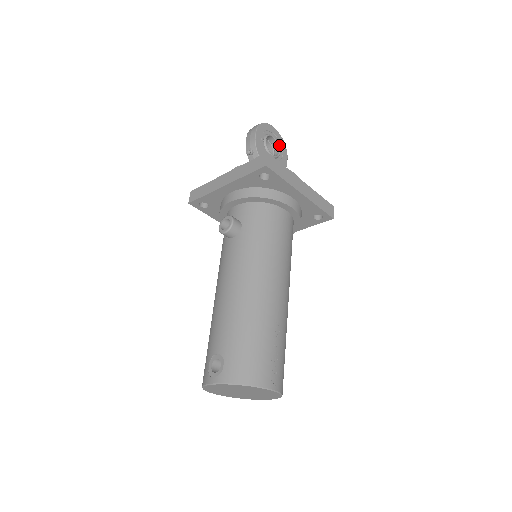
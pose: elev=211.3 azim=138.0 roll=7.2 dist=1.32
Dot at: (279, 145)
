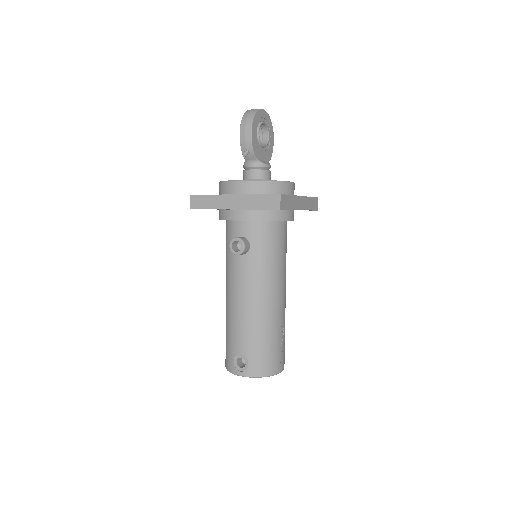
Dot at: (268, 129)
